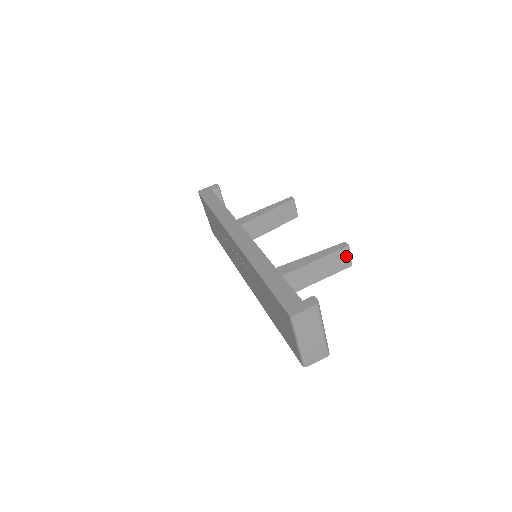
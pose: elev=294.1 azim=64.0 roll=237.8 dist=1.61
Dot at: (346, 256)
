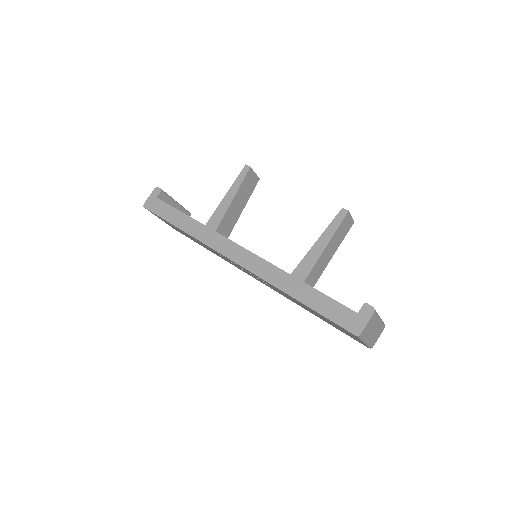
Dot at: (348, 220)
